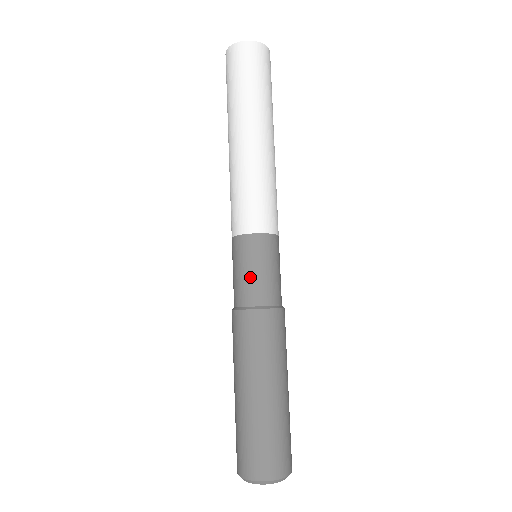
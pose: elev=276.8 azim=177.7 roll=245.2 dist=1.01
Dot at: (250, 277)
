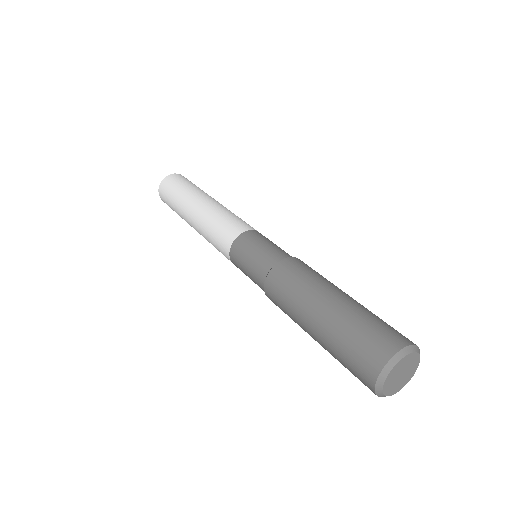
Dot at: (276, 246)
